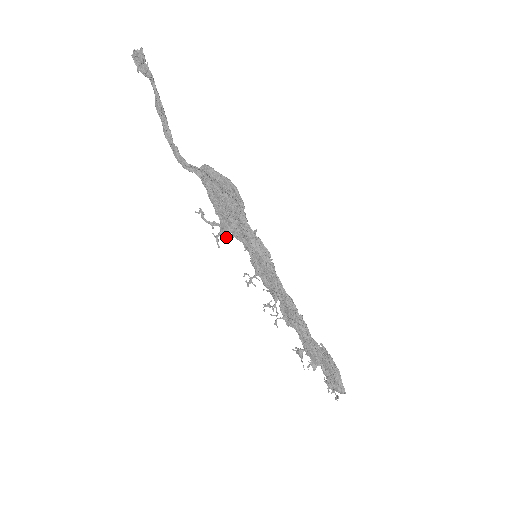
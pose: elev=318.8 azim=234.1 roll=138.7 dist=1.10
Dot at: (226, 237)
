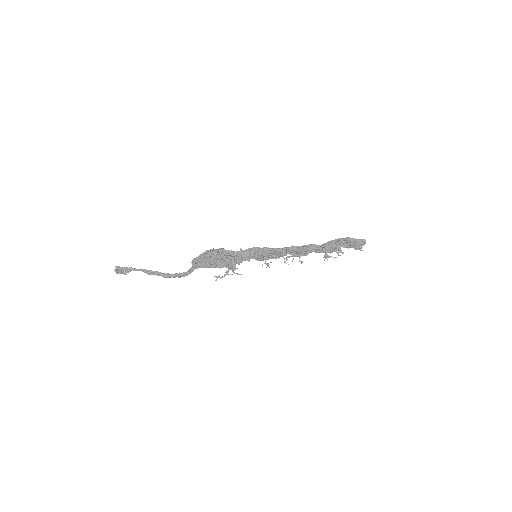
Dot at: (237, 268)
